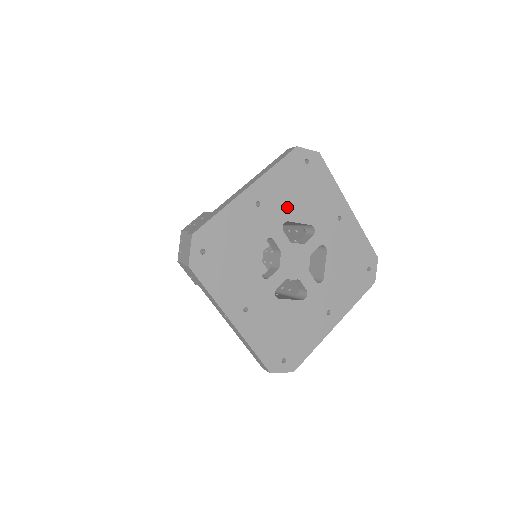
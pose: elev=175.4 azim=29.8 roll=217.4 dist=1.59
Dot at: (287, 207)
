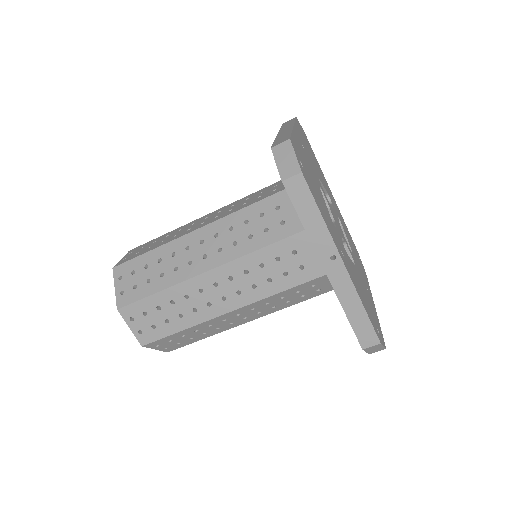
Dot at: (314, 165)
